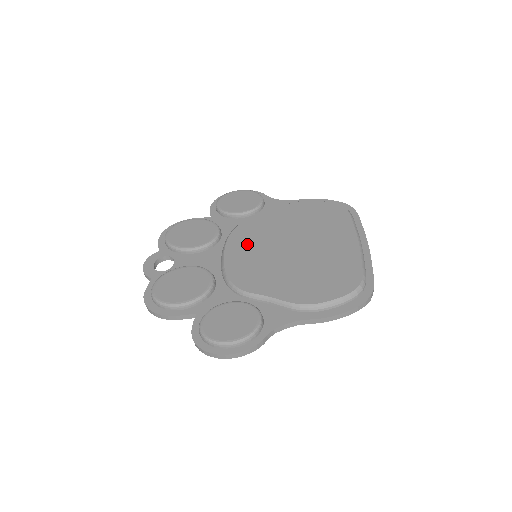
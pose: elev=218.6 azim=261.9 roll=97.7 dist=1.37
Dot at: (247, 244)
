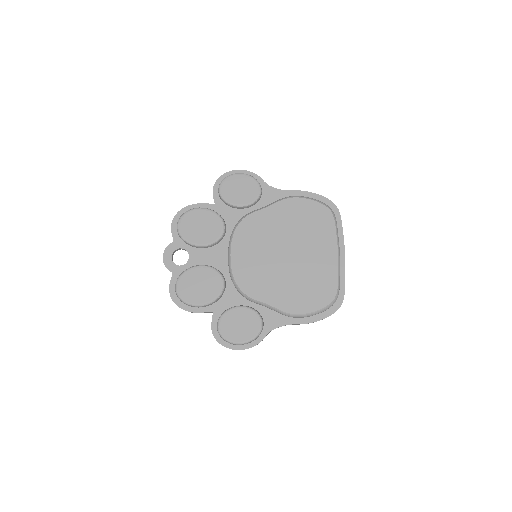
Dot at: (249, 246)
